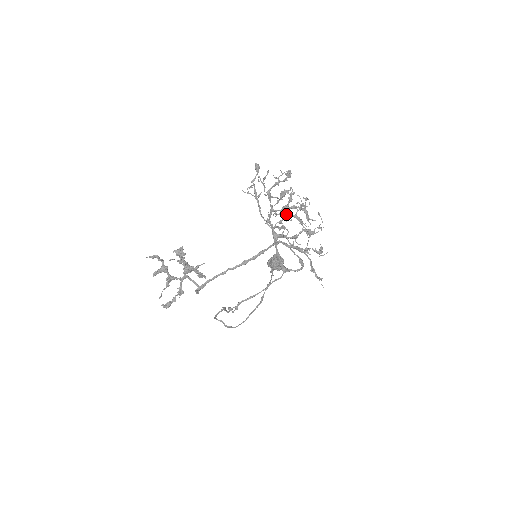
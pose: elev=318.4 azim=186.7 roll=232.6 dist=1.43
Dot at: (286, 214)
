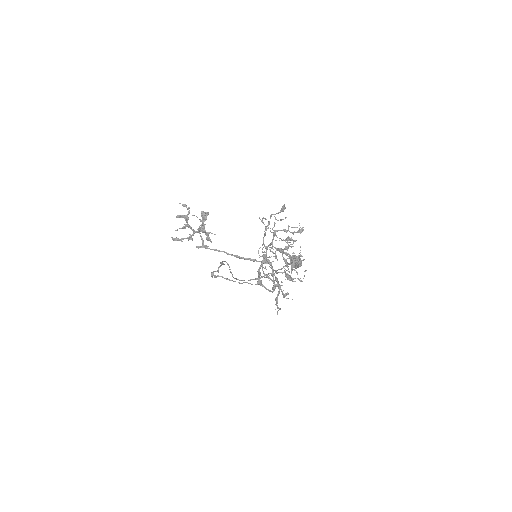
Dot at: occluded
